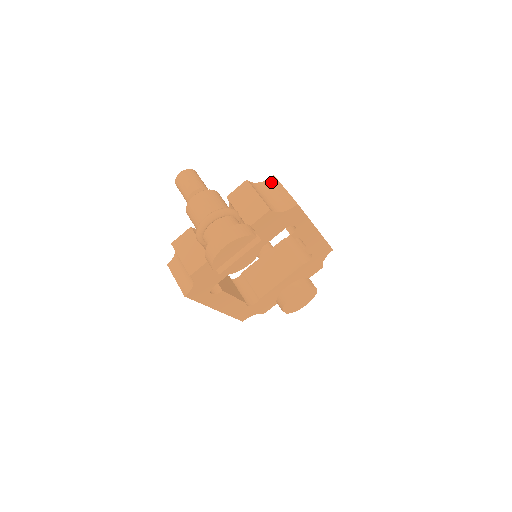
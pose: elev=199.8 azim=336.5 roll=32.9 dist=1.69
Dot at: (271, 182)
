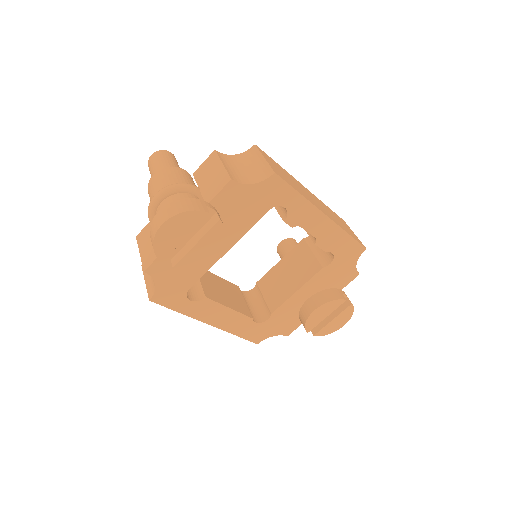
Dot at: (250, 152)
